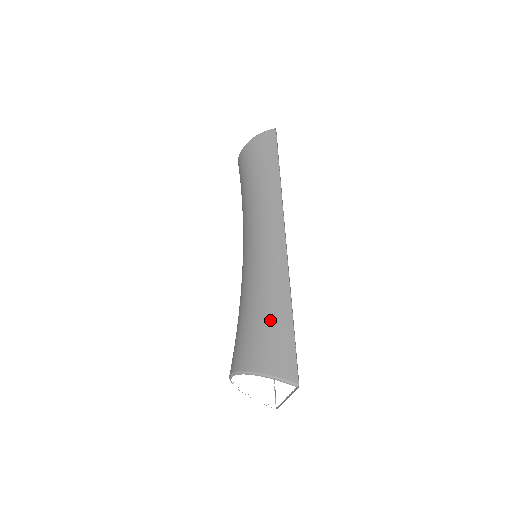
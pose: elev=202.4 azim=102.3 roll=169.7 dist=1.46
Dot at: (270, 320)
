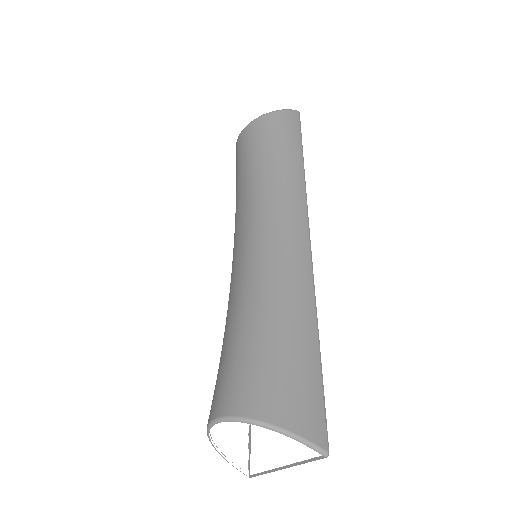
Dot at: (291, 348)
